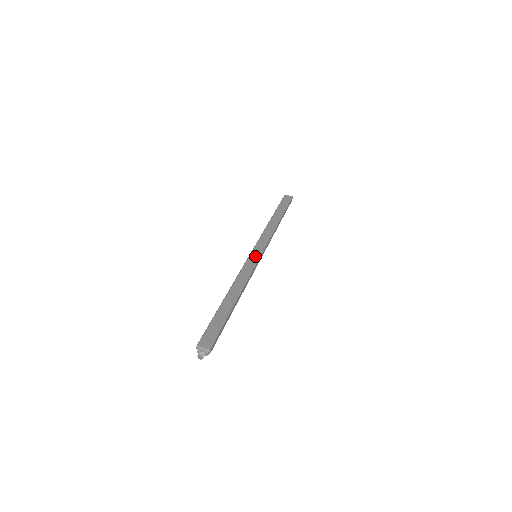
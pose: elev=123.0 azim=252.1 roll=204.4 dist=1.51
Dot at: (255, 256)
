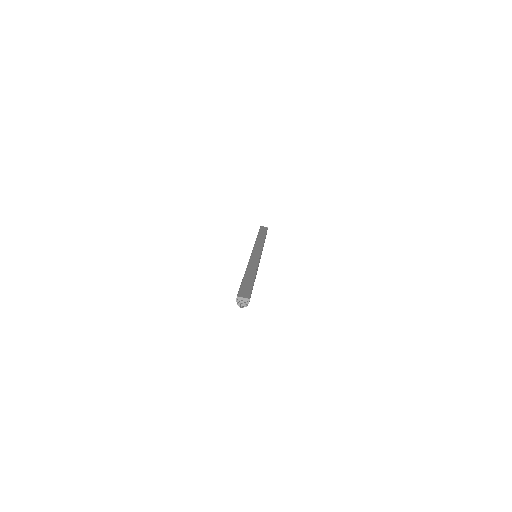
Dot at: (256, 254)
